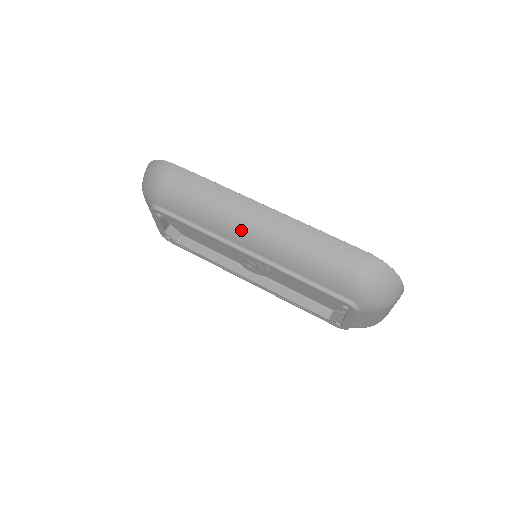
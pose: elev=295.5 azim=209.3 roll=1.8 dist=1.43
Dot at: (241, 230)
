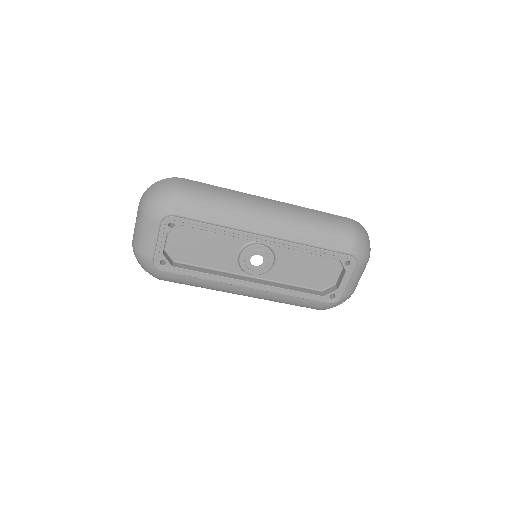
Dot at: (260, 216)
